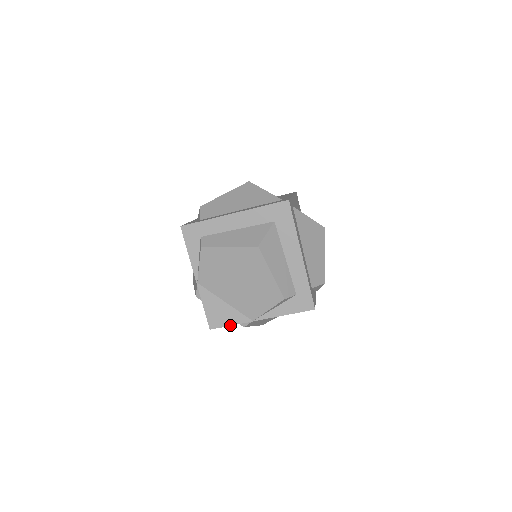
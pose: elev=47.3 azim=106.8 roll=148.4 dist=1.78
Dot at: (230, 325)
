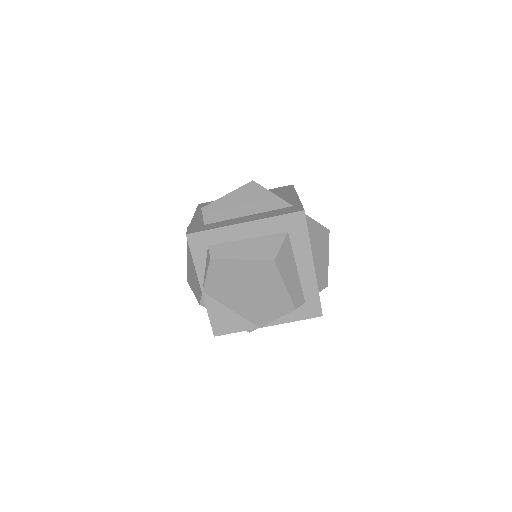
Dot at: (236, 332)
